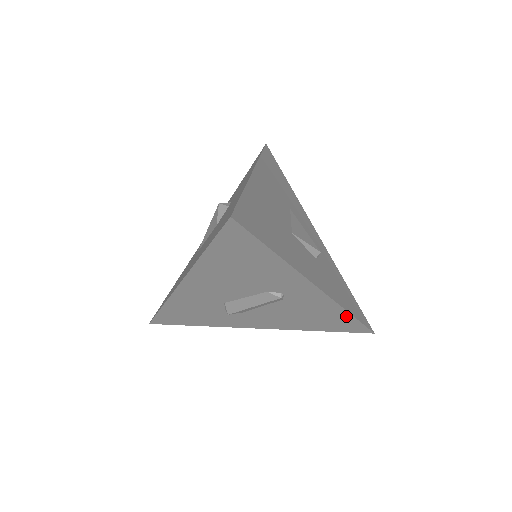
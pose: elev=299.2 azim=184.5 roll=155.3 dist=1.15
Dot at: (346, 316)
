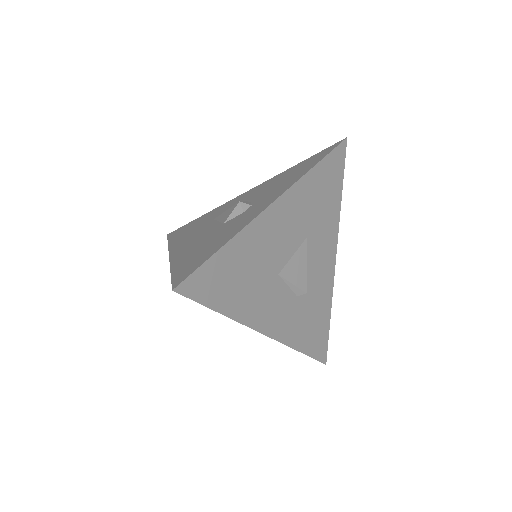
Dot at: occluded
